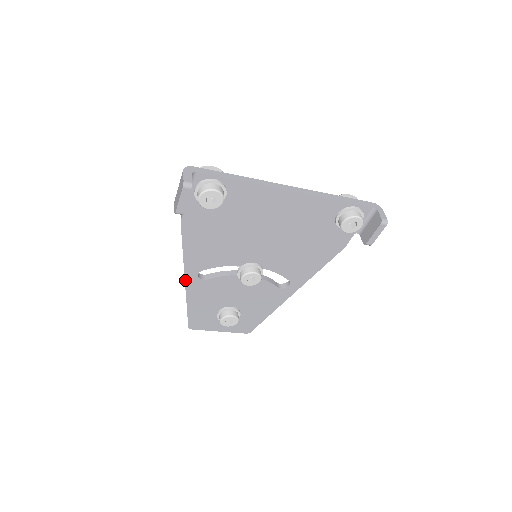
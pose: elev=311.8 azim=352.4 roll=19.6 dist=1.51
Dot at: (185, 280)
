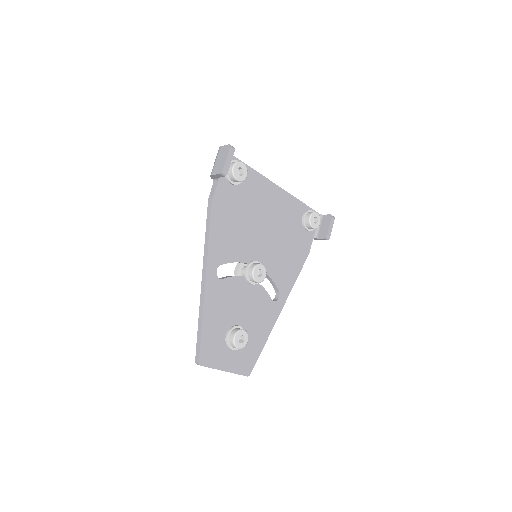
Dot at: (206, 278)
